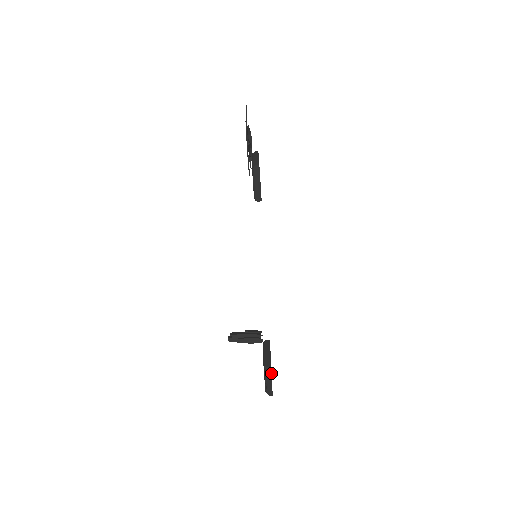
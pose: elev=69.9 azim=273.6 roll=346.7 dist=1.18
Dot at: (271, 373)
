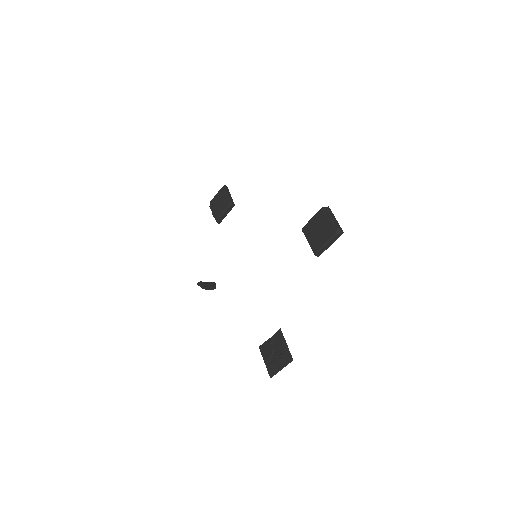
Dot at: occluded
